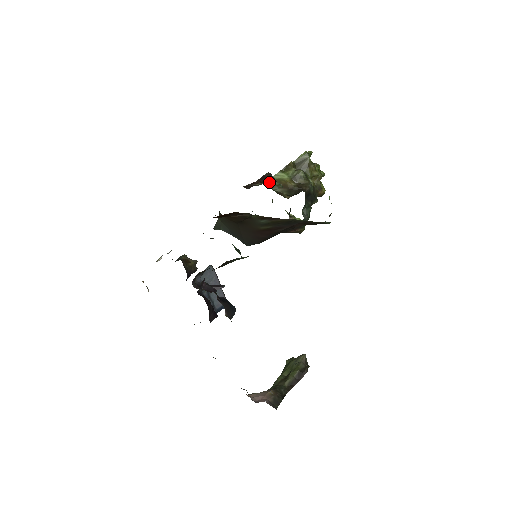
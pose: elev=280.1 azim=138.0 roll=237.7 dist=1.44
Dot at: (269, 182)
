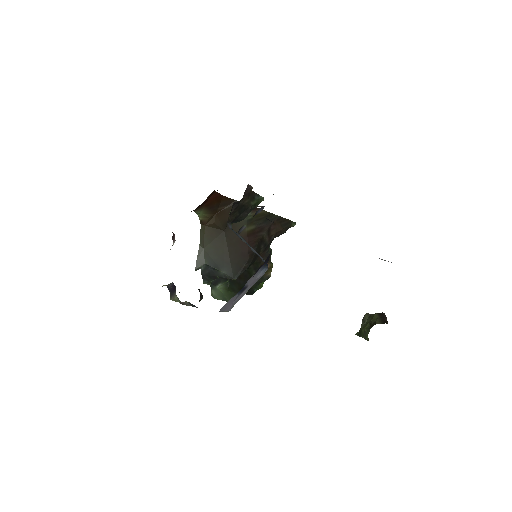
Dot at: occluded
